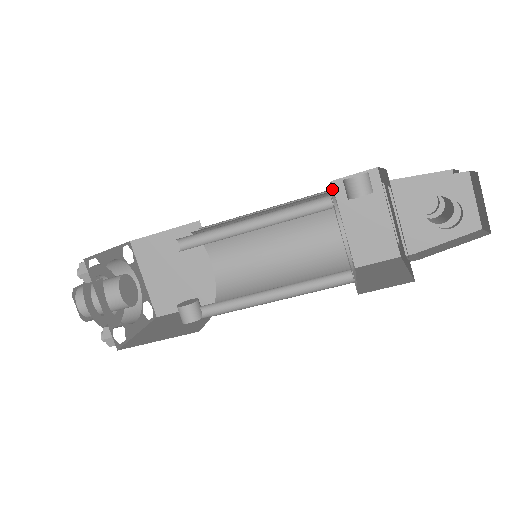
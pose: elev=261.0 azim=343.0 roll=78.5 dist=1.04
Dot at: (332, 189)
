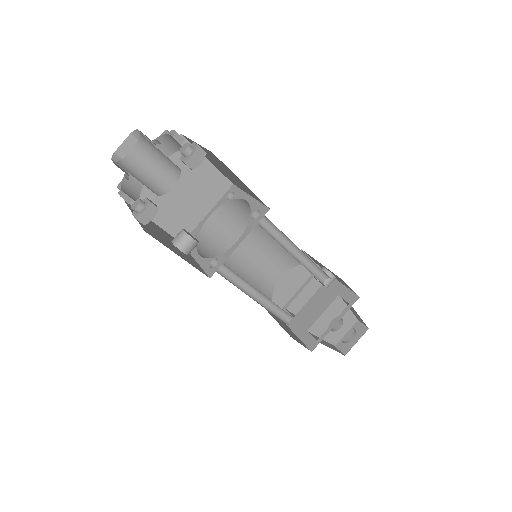
Dot at: occluded
